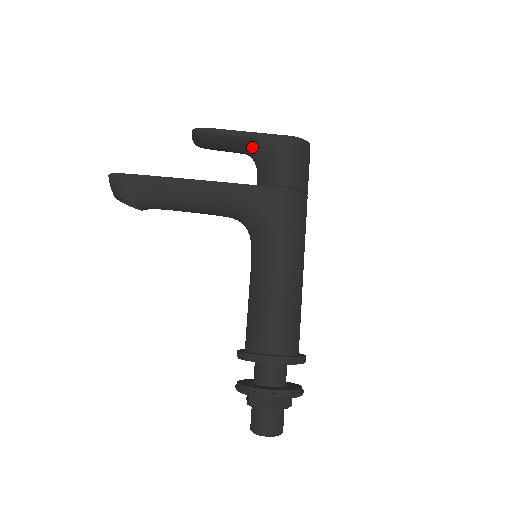
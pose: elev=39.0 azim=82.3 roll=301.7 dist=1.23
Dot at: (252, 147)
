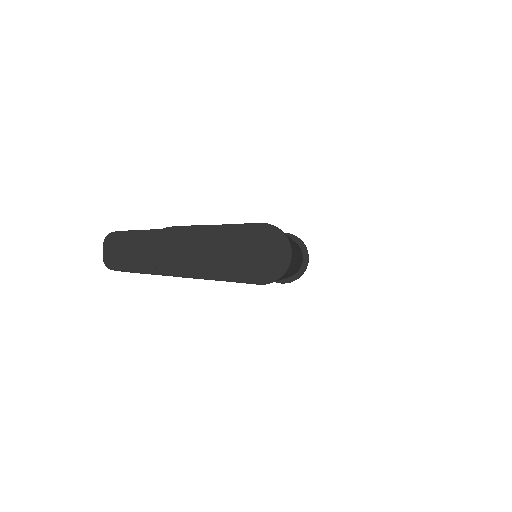
Dot at: occluded
